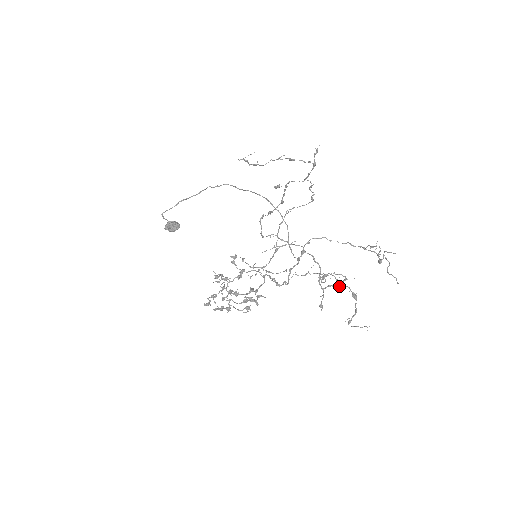
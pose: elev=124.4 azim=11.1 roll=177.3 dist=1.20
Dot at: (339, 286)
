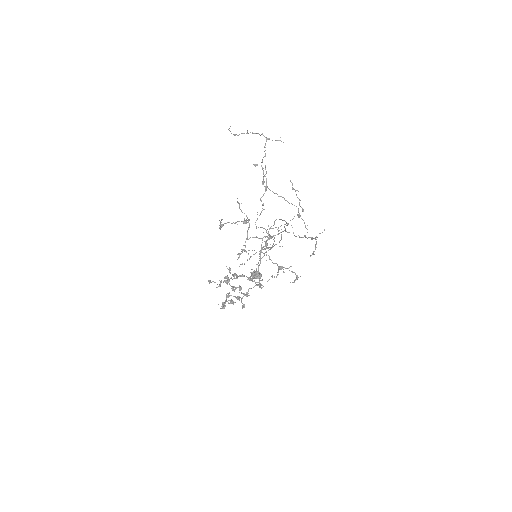
Dot at: occluded
